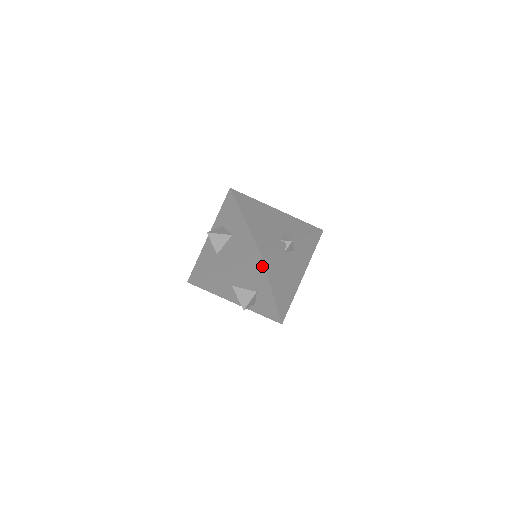
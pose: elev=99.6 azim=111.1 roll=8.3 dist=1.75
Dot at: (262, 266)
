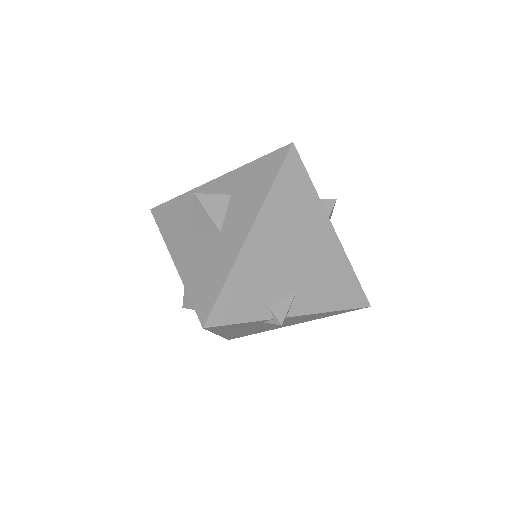
Dot at: occluded
